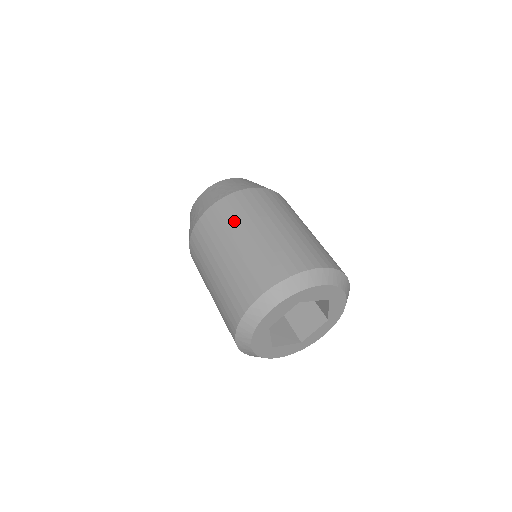
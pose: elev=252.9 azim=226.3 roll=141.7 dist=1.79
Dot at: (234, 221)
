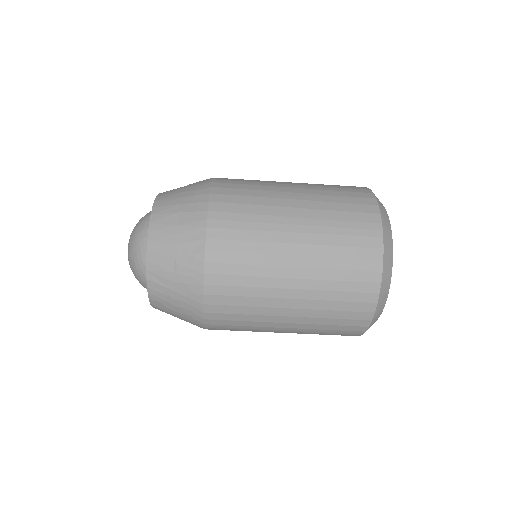
Dot at: (252, 325)
